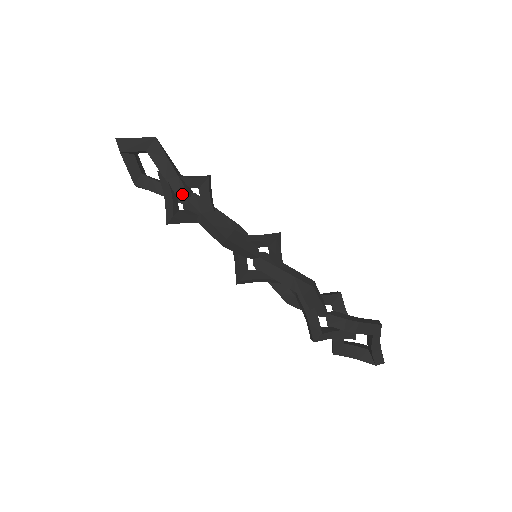
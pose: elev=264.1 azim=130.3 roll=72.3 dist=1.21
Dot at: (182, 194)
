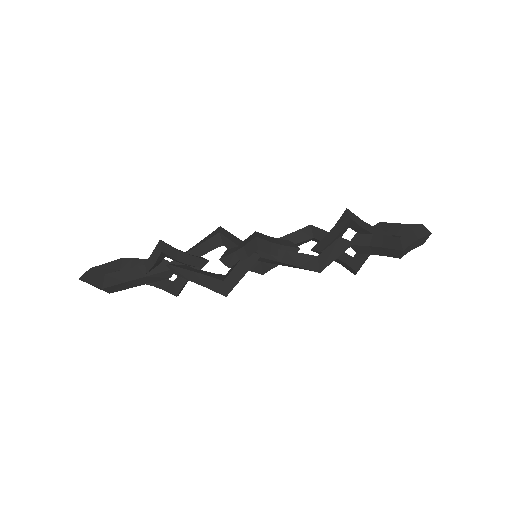
Dot at: (162, 277)
